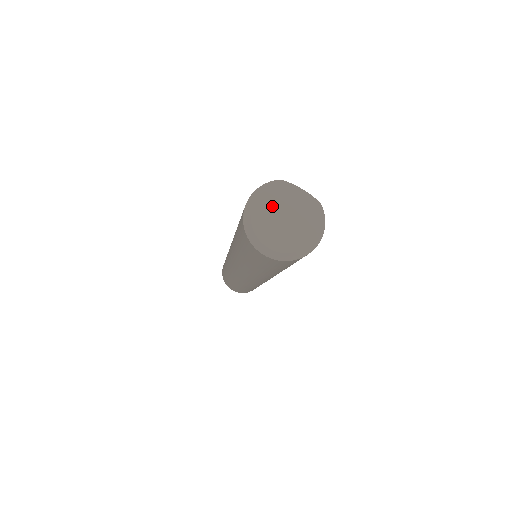
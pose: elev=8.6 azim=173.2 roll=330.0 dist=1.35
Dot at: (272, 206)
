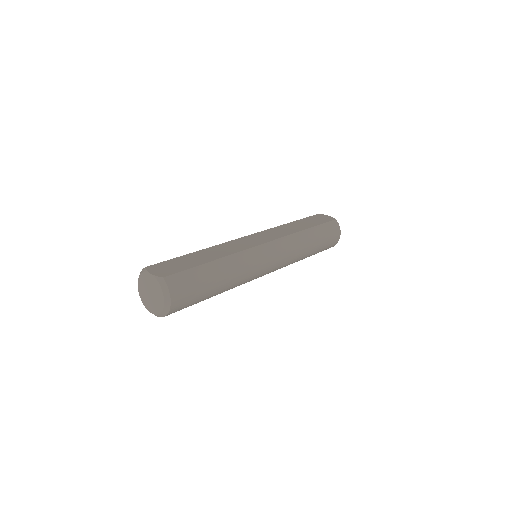
Dot at: (144, 287)
